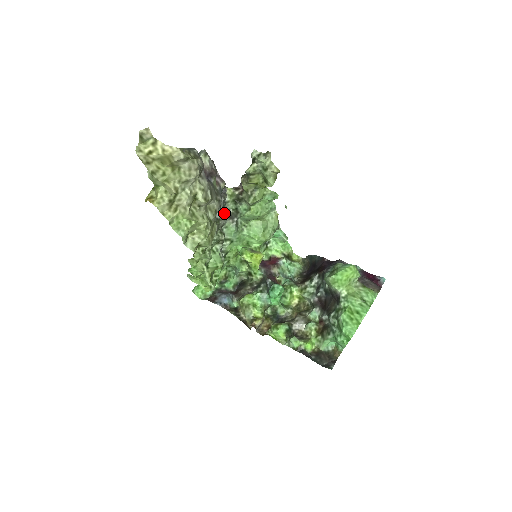
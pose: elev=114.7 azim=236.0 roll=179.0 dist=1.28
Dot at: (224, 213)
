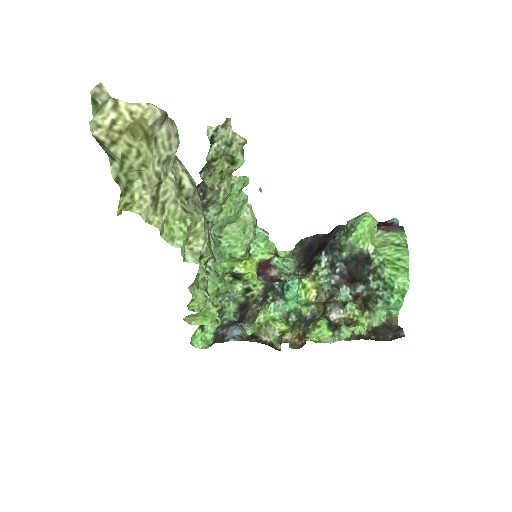
Dot at: occluded
